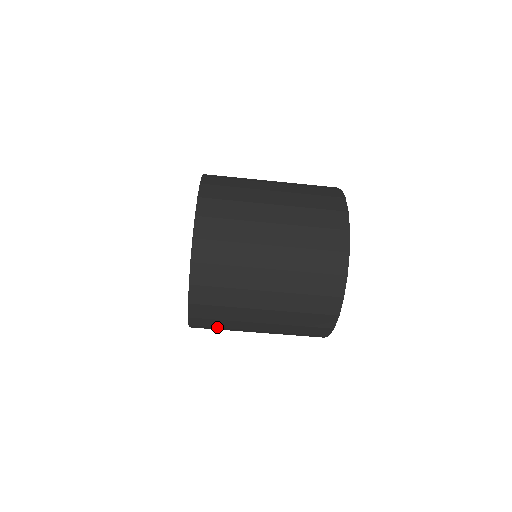
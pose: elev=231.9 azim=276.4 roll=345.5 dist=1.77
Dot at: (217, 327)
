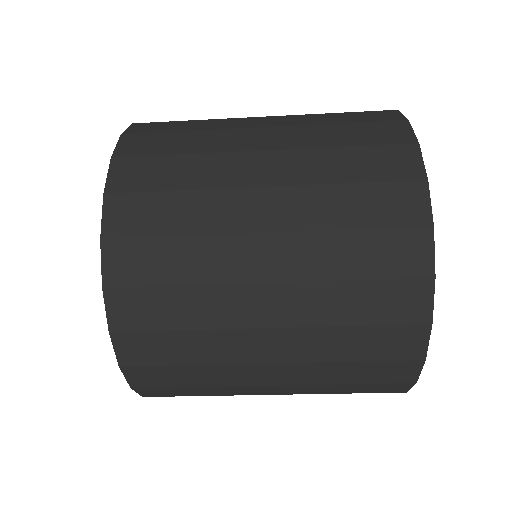
Dot at: (186, 386)
